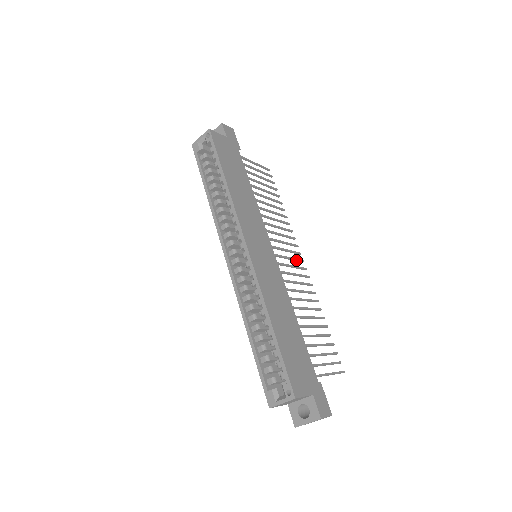
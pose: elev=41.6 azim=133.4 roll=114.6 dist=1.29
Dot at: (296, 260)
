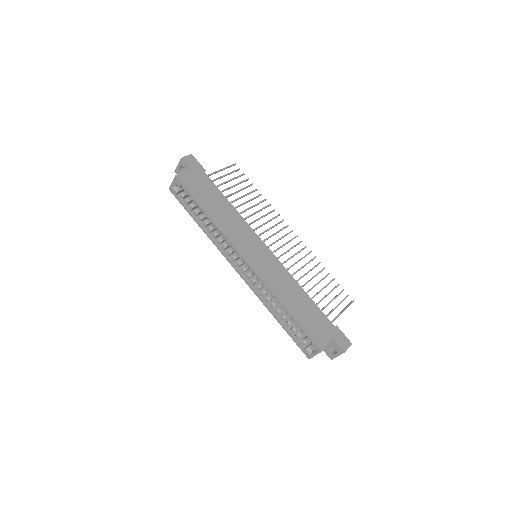
Dot at: occluded
